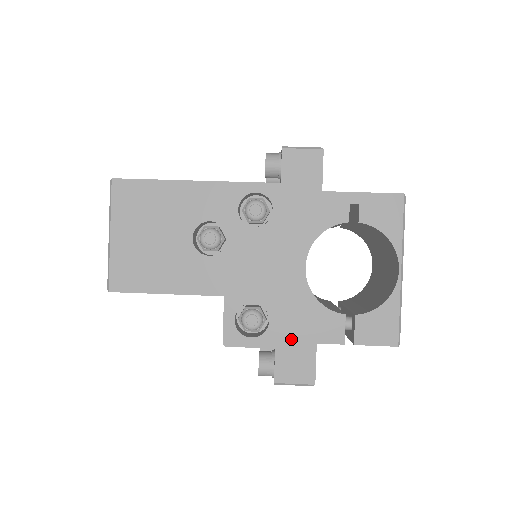
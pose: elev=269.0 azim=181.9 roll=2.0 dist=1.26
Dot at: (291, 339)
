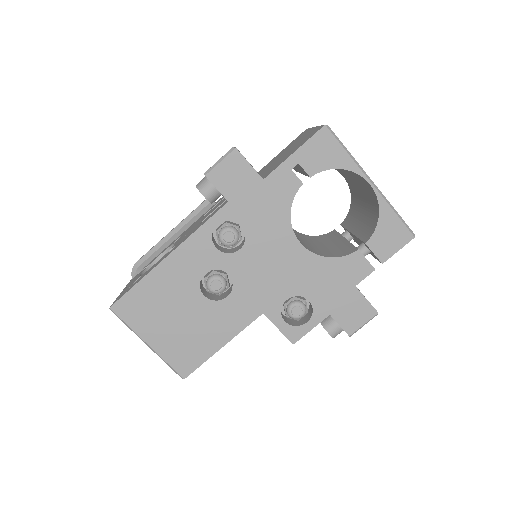
Dot at: (335, 299)
